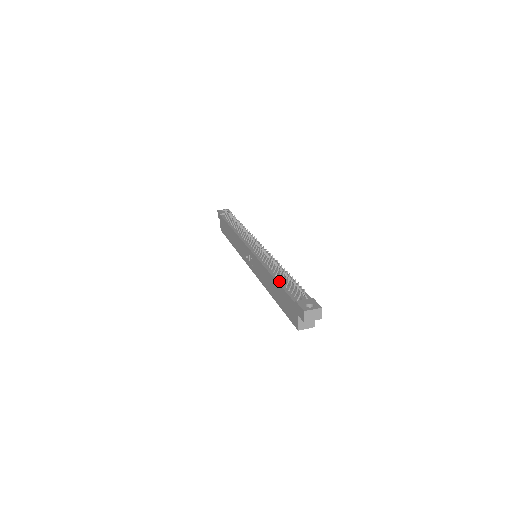
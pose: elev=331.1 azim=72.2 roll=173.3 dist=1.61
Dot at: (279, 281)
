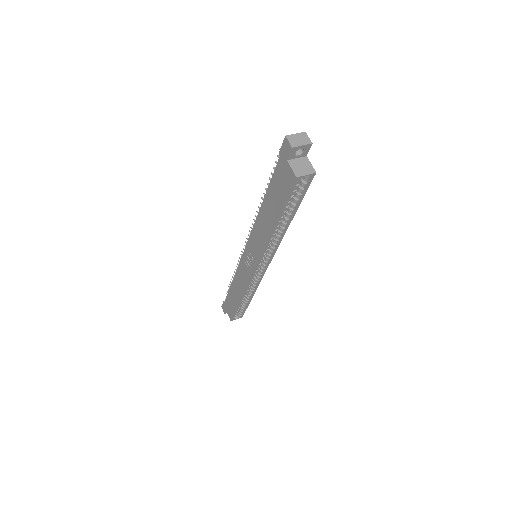
Dot at: (267, 193)
